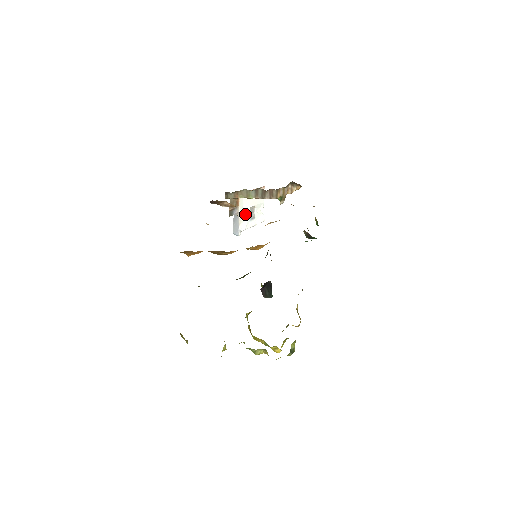
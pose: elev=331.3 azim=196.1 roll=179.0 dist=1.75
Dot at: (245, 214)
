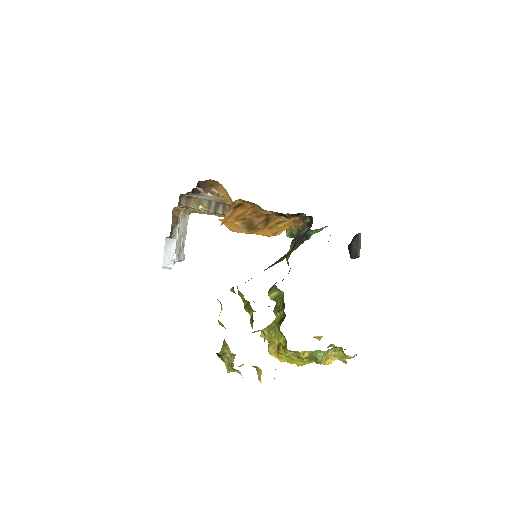
Dot at: (179, 240)
